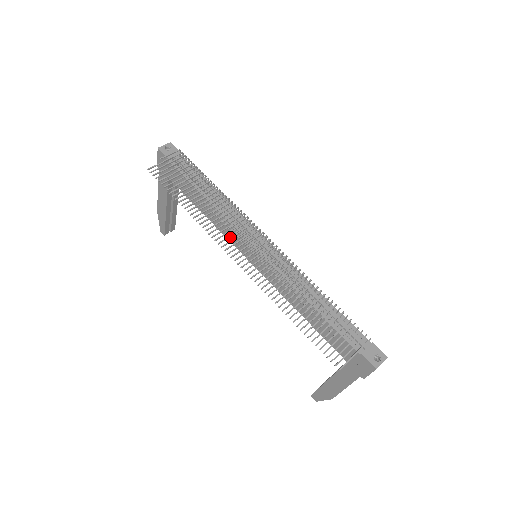
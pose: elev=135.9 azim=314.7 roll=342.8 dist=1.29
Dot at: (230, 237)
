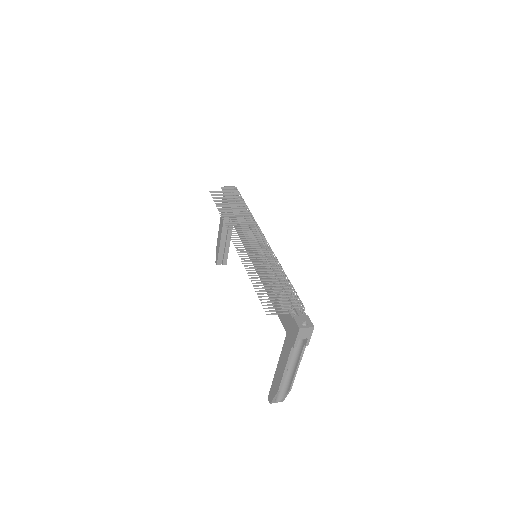
Dot at: (244, 242)
